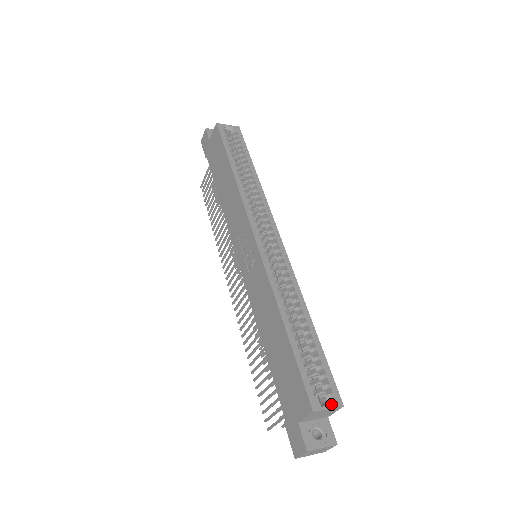
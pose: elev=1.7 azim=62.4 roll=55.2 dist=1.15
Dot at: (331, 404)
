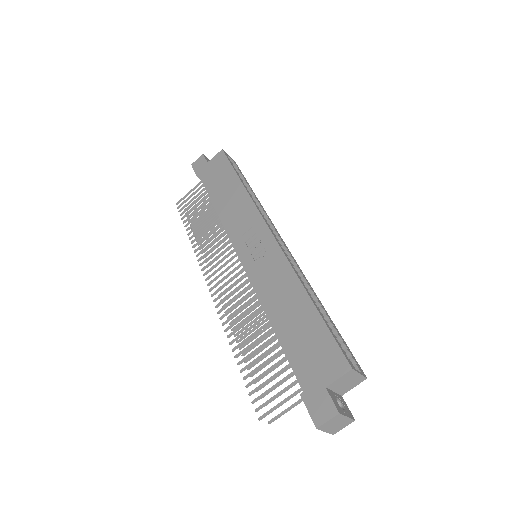
Dot at: (359, 371)
